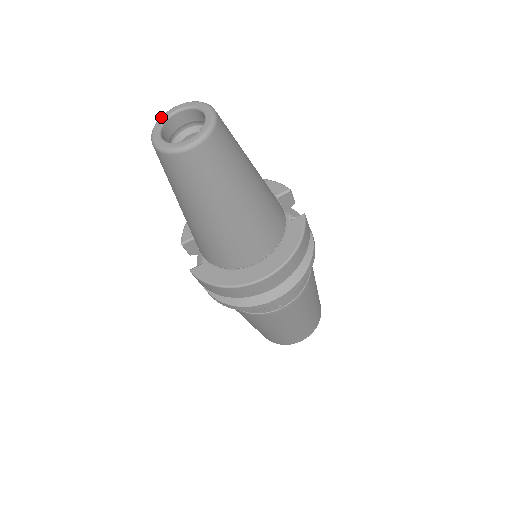
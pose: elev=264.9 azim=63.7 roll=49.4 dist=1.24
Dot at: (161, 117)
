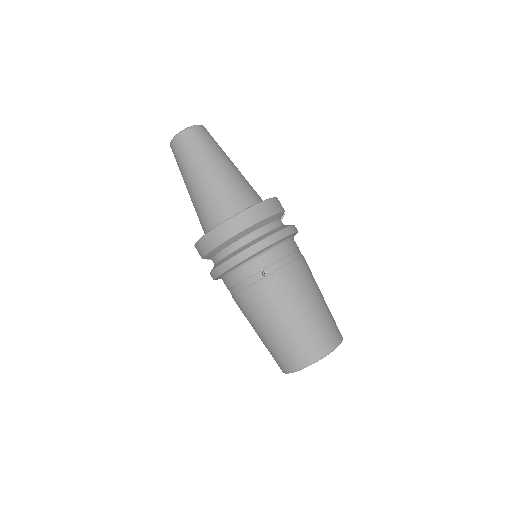
Dot at: occluded
